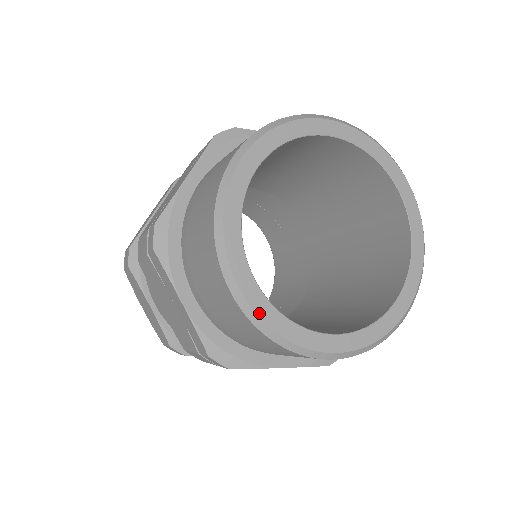
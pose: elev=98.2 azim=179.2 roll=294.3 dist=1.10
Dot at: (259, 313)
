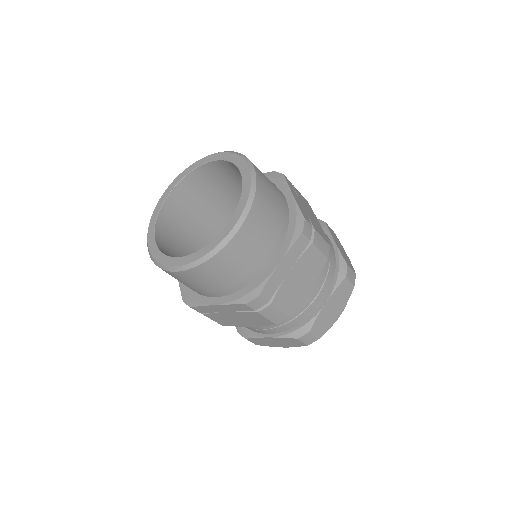
Dot at: (151, 252)
